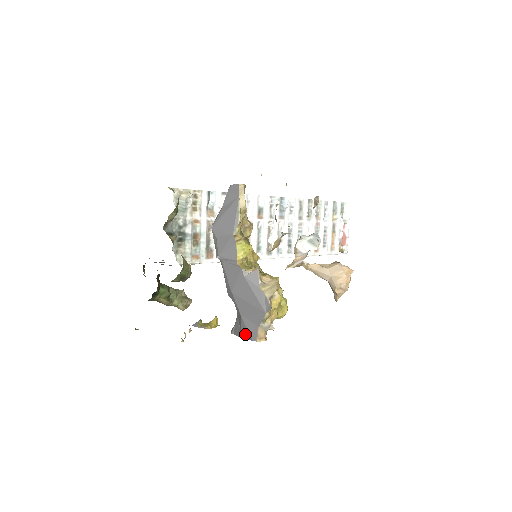
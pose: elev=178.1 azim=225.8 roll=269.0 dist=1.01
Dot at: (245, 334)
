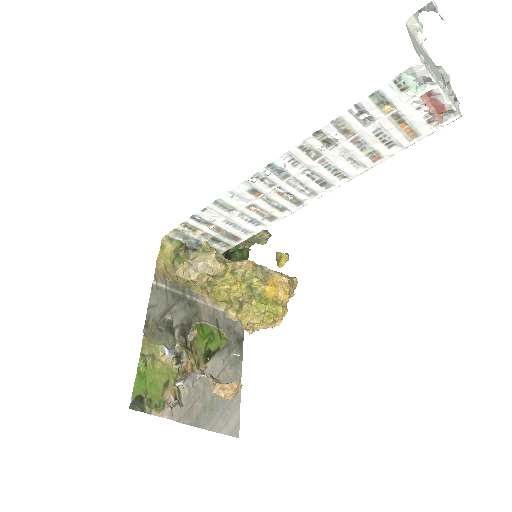
Dot at: occluded
